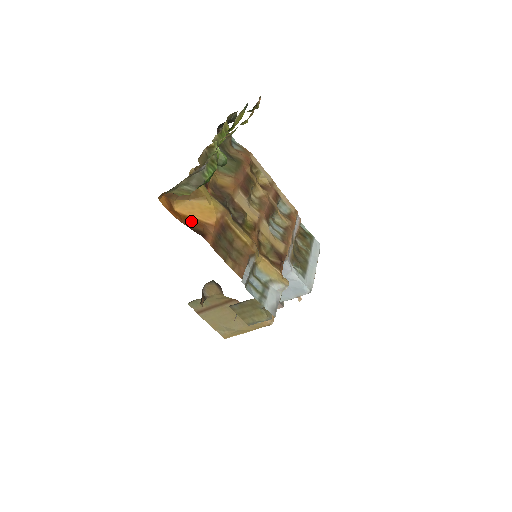
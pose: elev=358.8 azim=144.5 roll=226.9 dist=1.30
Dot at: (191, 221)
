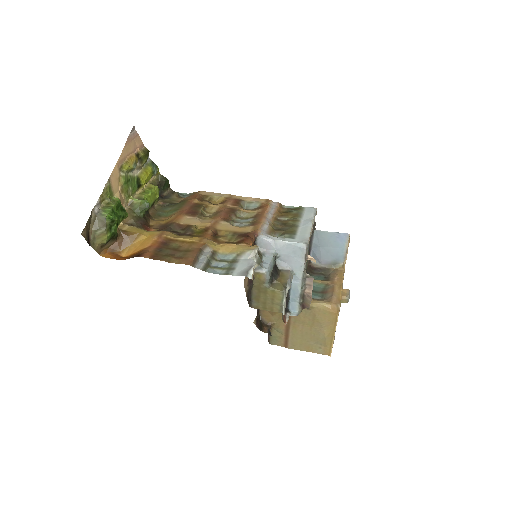
Dot at: (134, 255)
